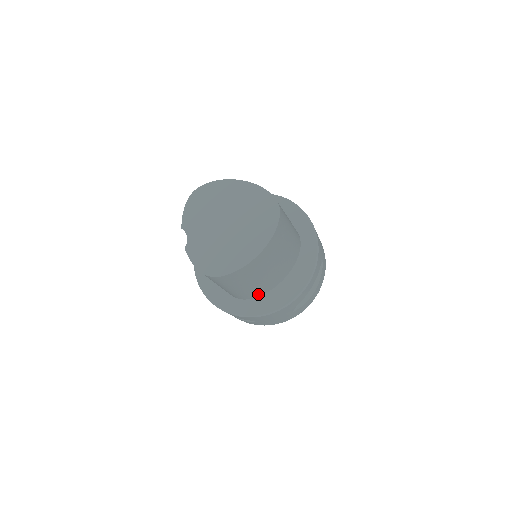
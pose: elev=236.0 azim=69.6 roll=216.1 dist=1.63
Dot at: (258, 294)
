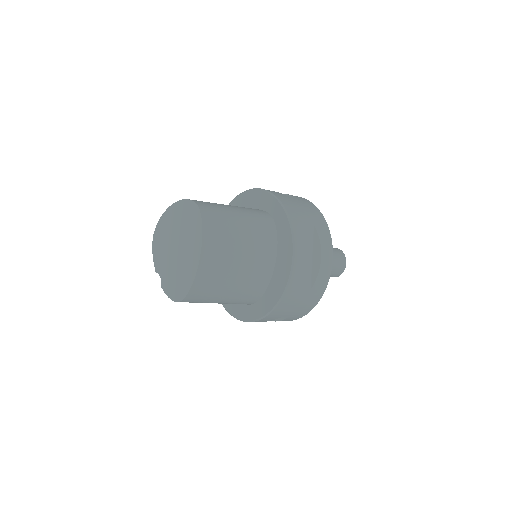
Dot at: (260, 291)
